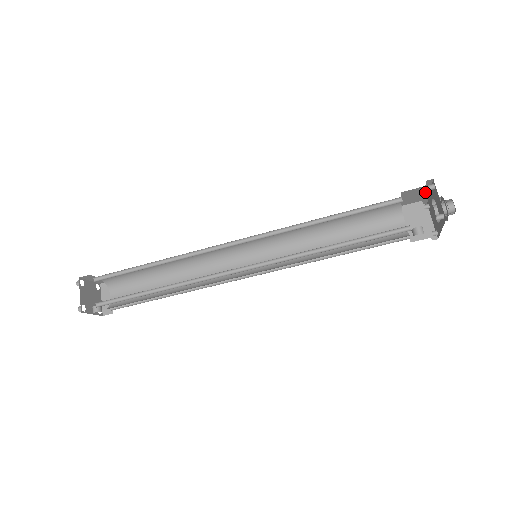
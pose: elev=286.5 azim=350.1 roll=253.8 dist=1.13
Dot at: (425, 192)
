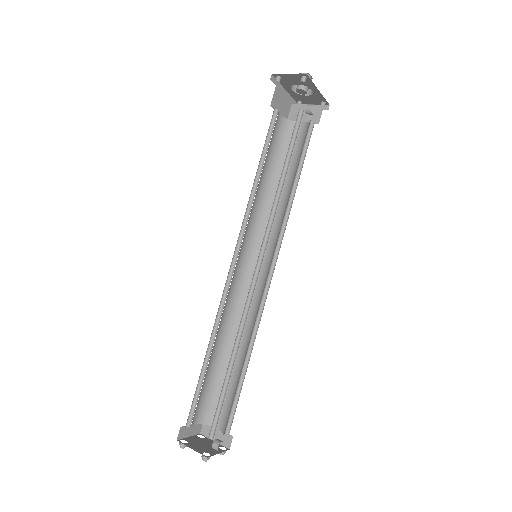
Dot at: (283, 93)
